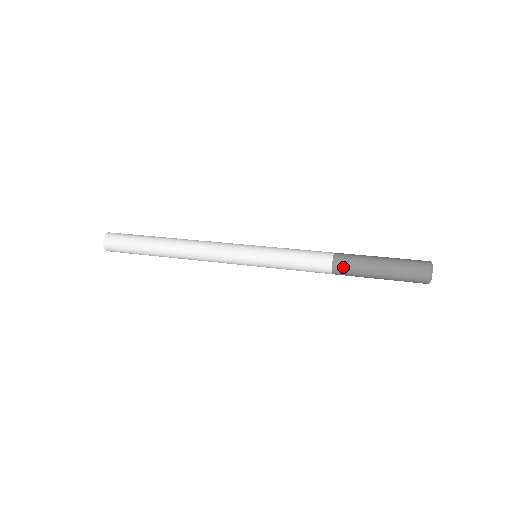
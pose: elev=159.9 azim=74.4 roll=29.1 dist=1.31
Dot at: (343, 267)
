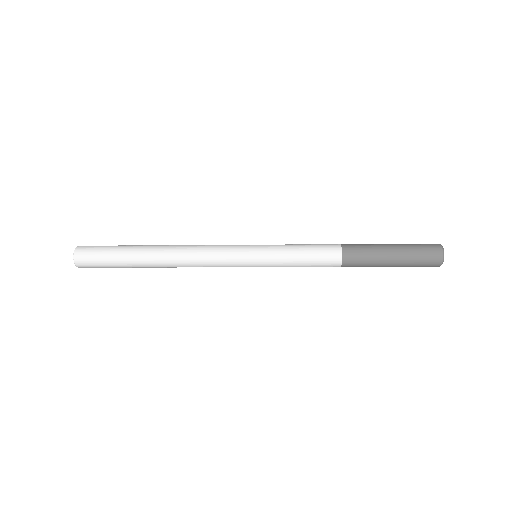
Dot at: (353, 263)
